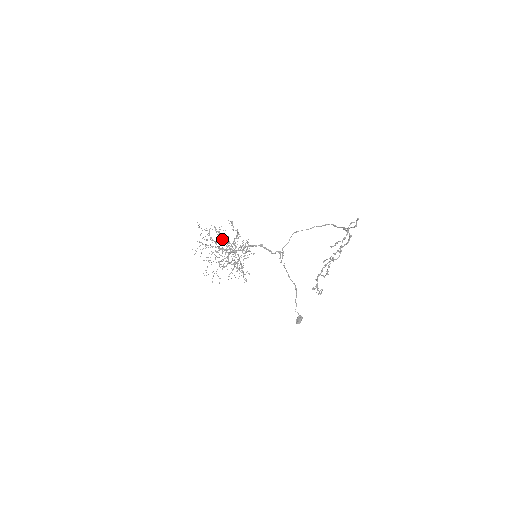
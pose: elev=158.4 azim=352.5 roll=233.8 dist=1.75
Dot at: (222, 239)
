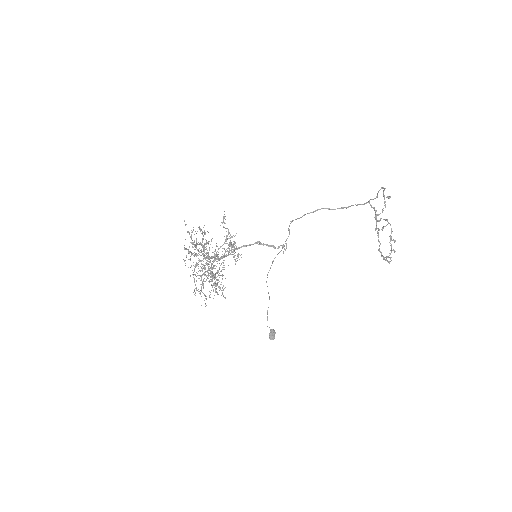
Dot at: occluded
